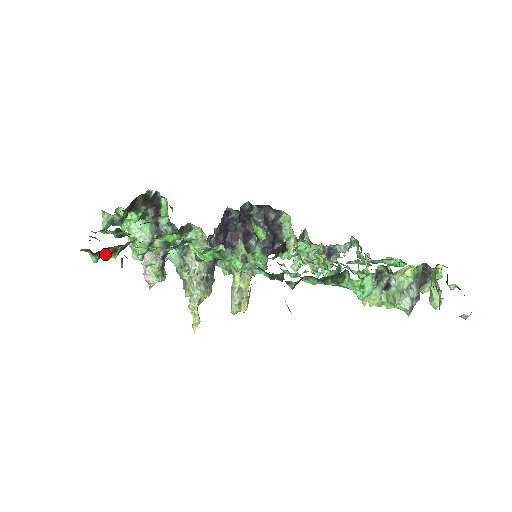
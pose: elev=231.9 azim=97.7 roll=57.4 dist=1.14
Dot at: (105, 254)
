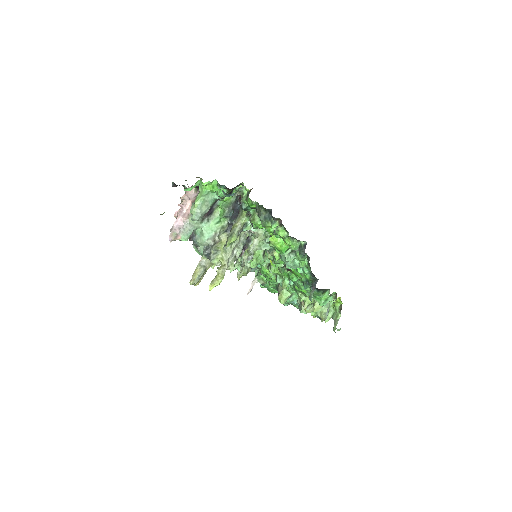
Dot at: occluded
